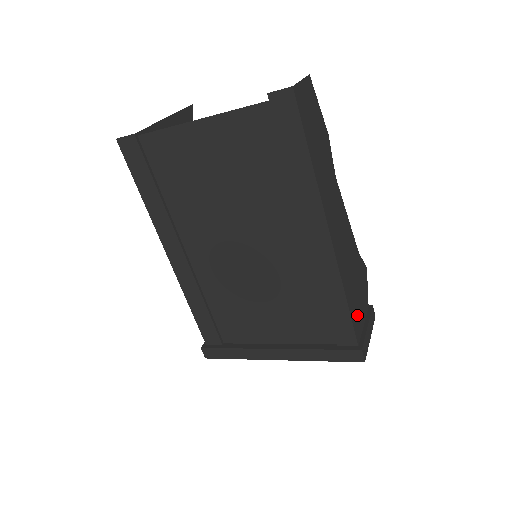
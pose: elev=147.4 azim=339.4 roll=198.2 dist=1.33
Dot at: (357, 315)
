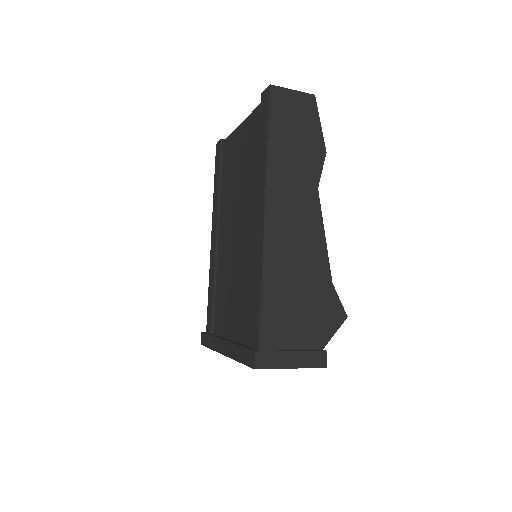
Dot at: (280, 325)
